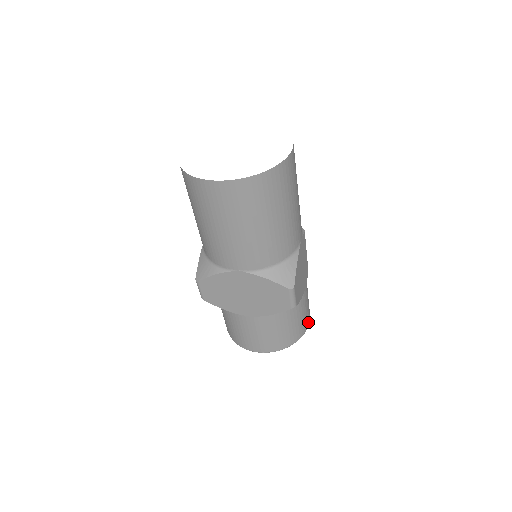
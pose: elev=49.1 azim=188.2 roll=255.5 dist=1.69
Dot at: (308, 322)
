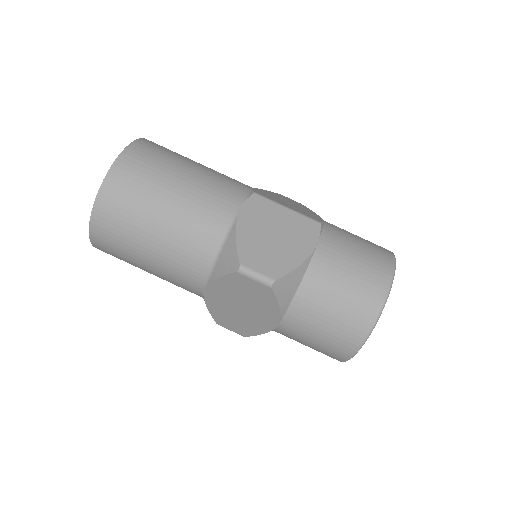
Dot at: (384, 279)
